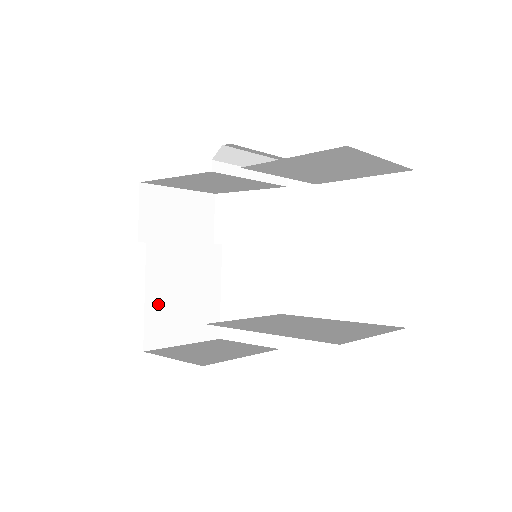
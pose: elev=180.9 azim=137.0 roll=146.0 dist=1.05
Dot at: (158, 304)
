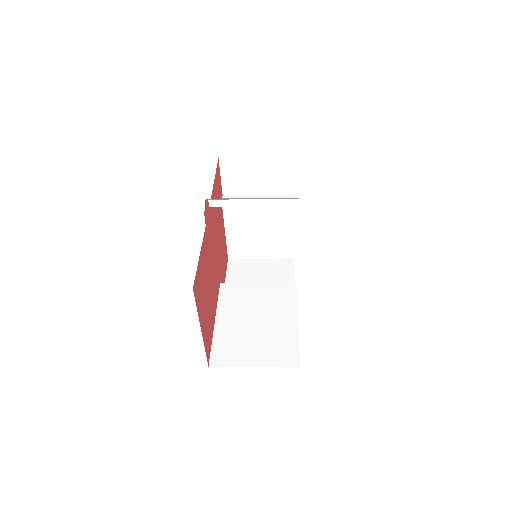
Dot at: (236, 236)
